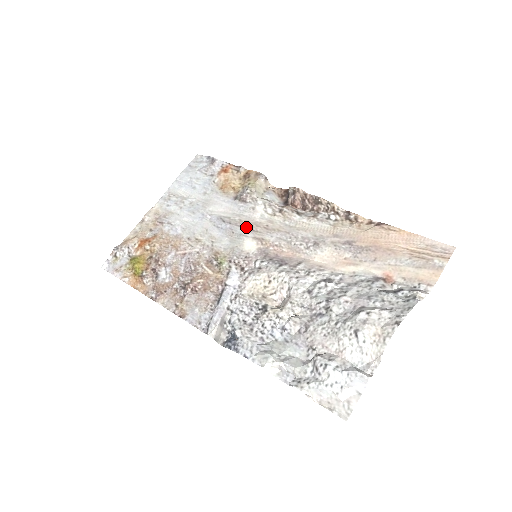
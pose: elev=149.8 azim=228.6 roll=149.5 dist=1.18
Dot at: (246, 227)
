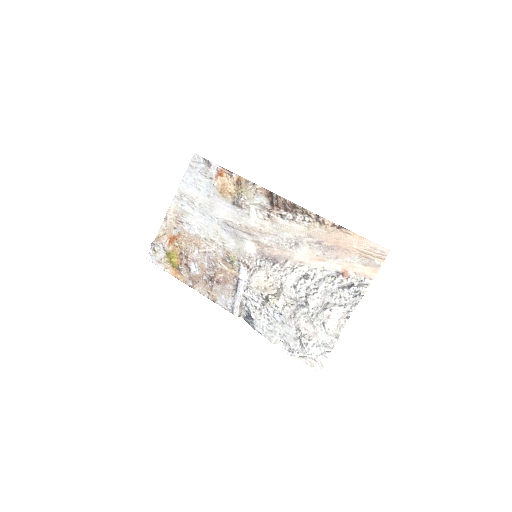
Dot at: (245, 232)
